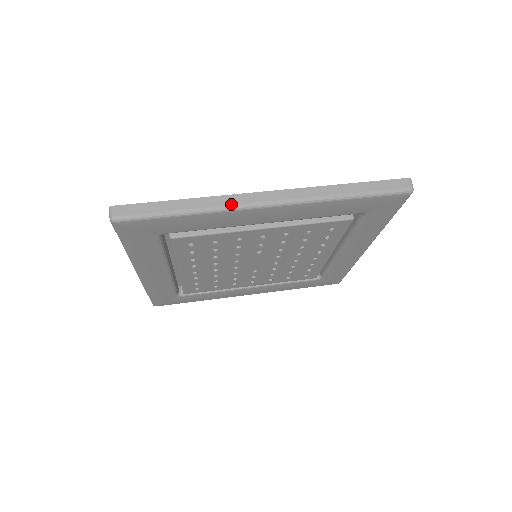
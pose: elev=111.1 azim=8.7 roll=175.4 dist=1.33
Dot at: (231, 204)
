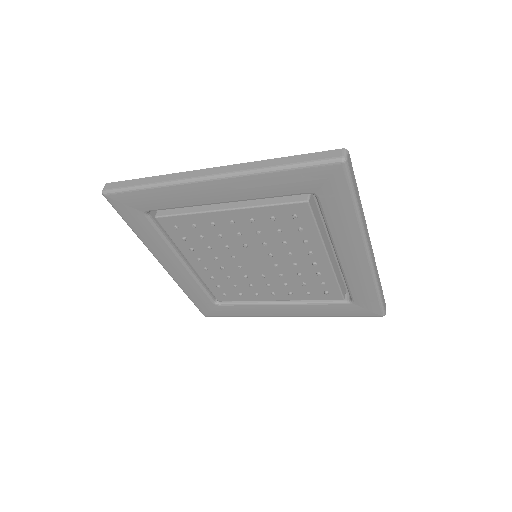
Dot at: (180, 178)
